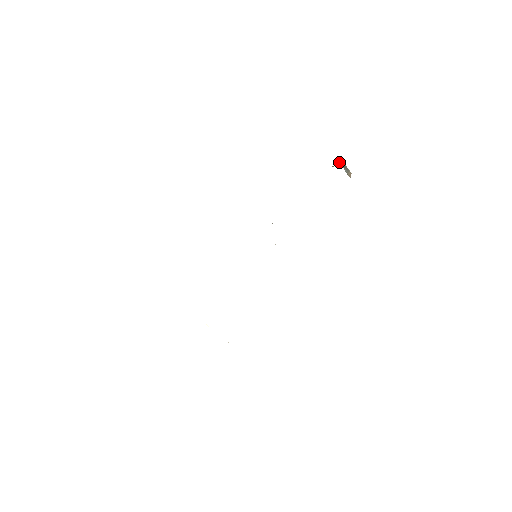
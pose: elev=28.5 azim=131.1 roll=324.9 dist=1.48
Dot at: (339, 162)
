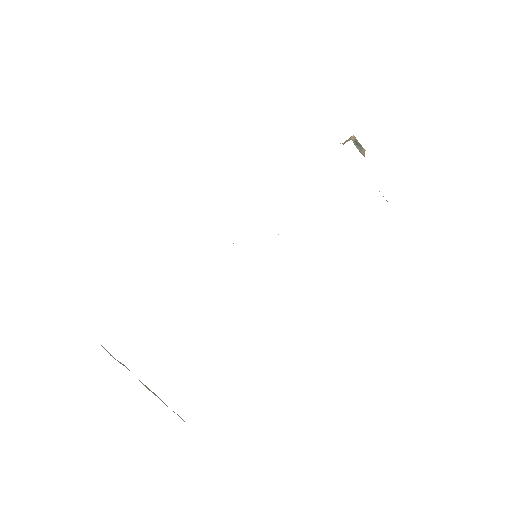
Dot at: (350, 138)
